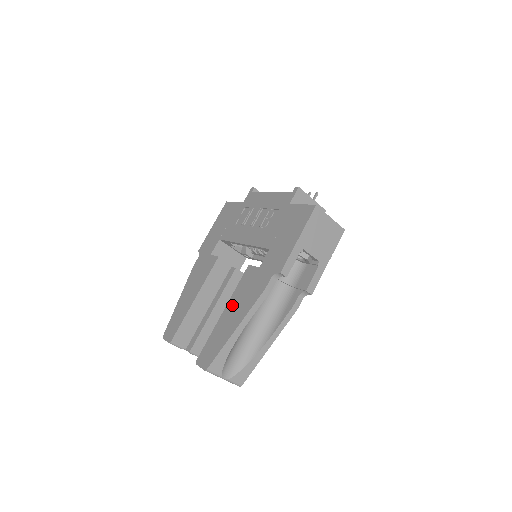
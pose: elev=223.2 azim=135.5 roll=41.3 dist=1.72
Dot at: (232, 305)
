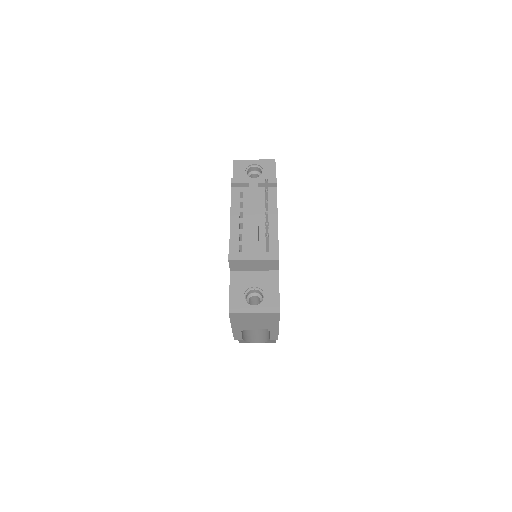
Dot at: occluded
